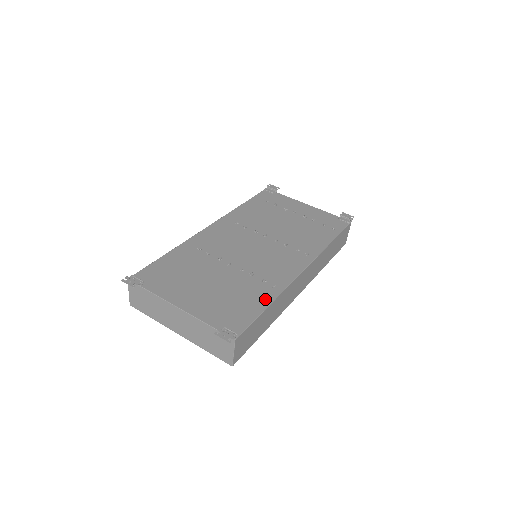
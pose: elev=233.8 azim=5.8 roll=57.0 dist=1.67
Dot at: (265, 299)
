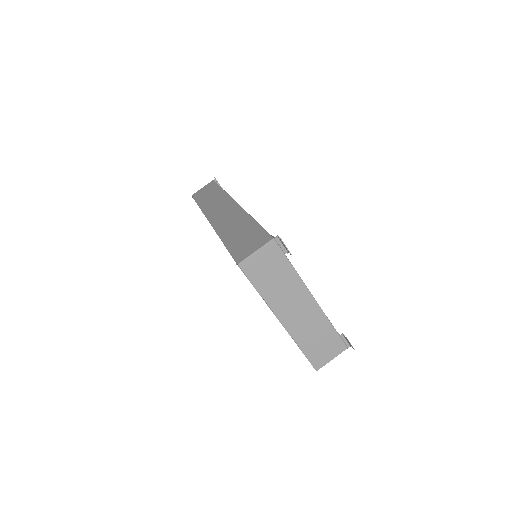
Dot at: occluded
